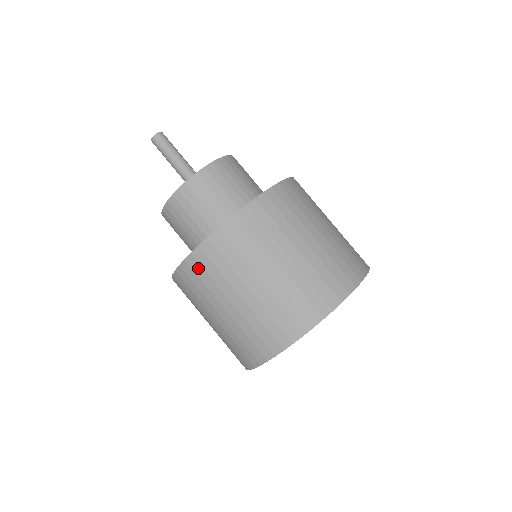
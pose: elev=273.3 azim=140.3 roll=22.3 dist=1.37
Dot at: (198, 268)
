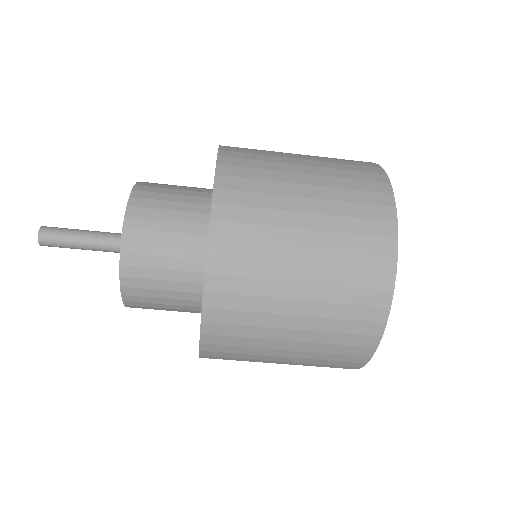
Dot at: occluded
